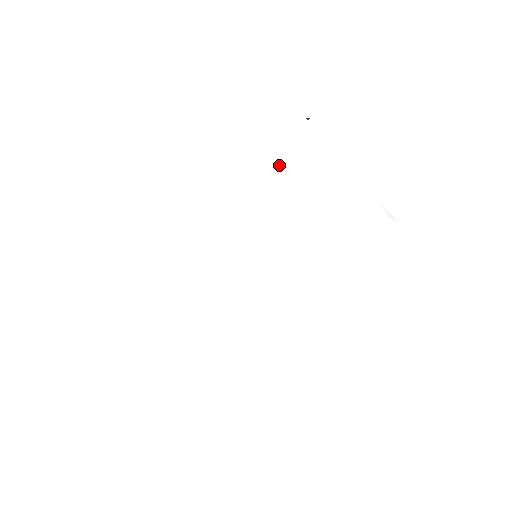
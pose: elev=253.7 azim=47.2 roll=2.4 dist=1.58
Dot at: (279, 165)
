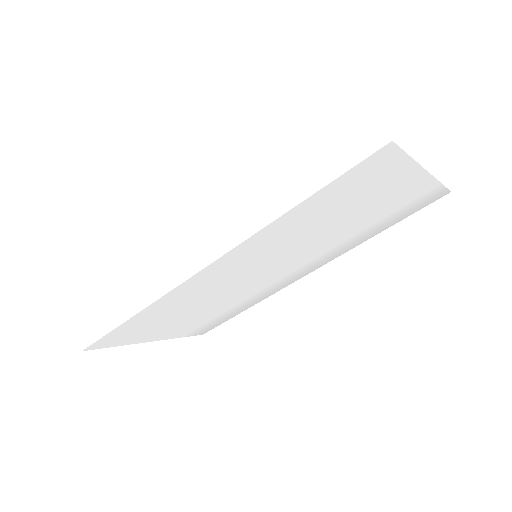
Dot at: (318, 201)
